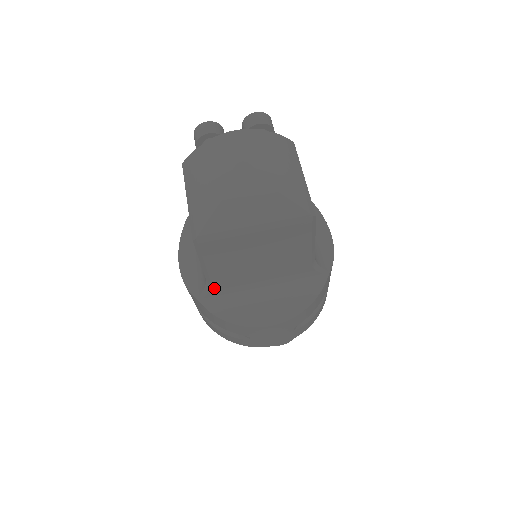
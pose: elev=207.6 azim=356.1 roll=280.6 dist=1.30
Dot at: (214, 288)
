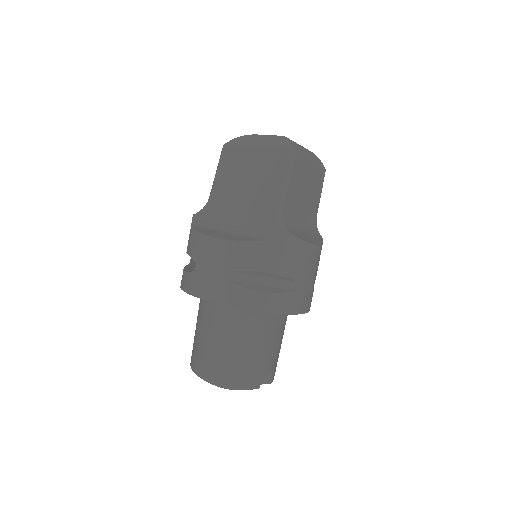
Dot at: (209, 205)
